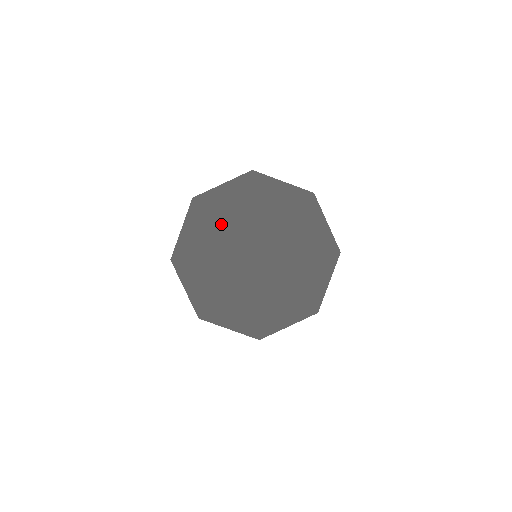
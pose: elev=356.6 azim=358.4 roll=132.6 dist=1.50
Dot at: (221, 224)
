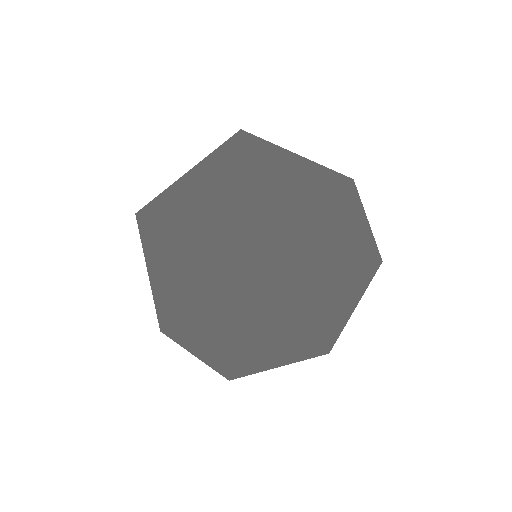
Dot at: (151, 206)
